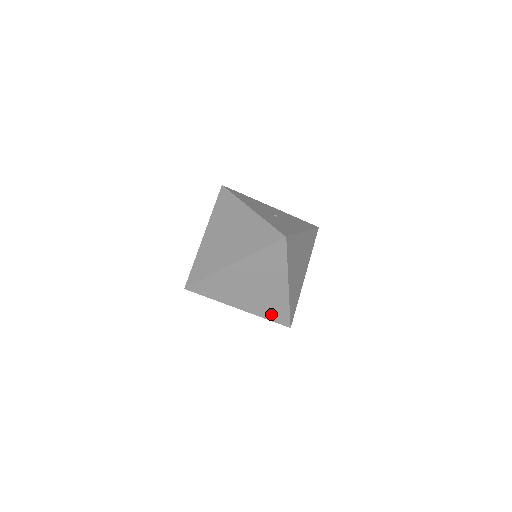
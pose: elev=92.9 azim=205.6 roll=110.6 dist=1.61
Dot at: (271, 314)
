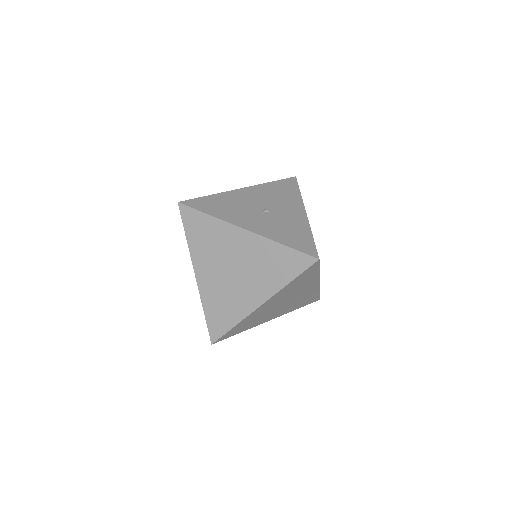
Dot at: (301, 304)
